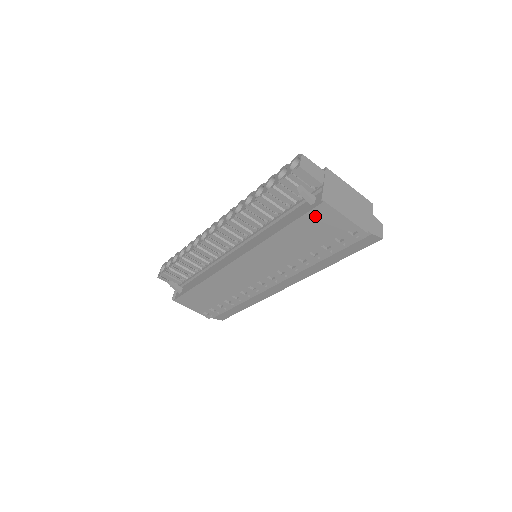
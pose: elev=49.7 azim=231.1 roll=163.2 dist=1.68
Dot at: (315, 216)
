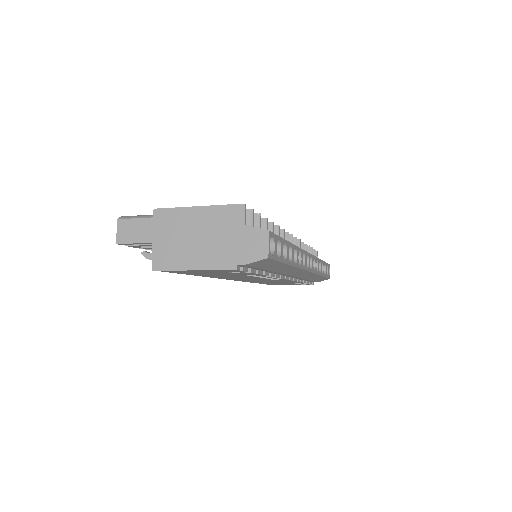
Dot at: (181, 272)
